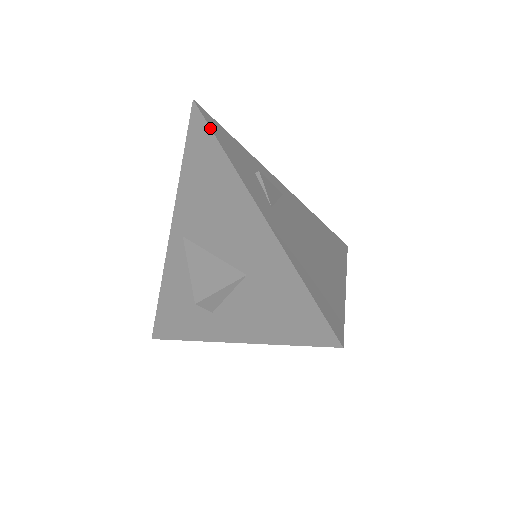
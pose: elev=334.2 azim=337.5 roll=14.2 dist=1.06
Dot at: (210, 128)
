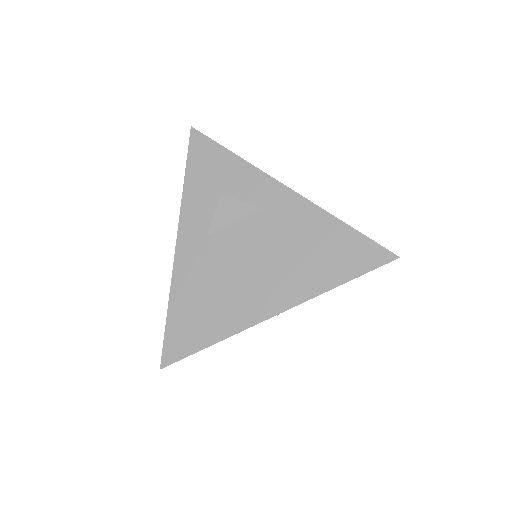
Dot at: (187, 160)
